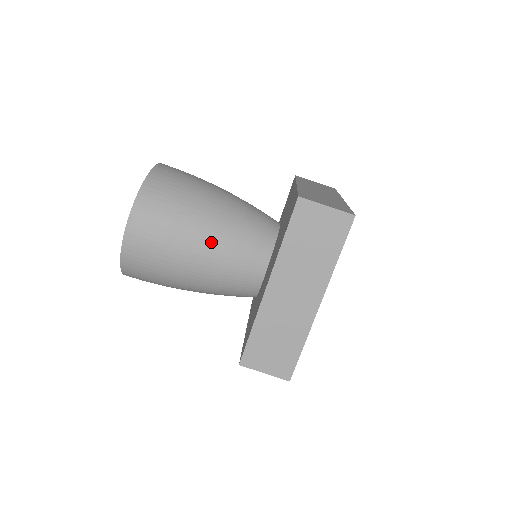
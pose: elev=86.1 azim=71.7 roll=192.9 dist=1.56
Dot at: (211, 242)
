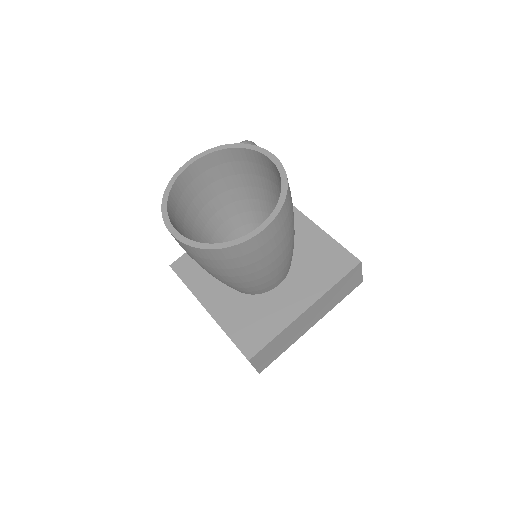
Dot at: (215, 277)
